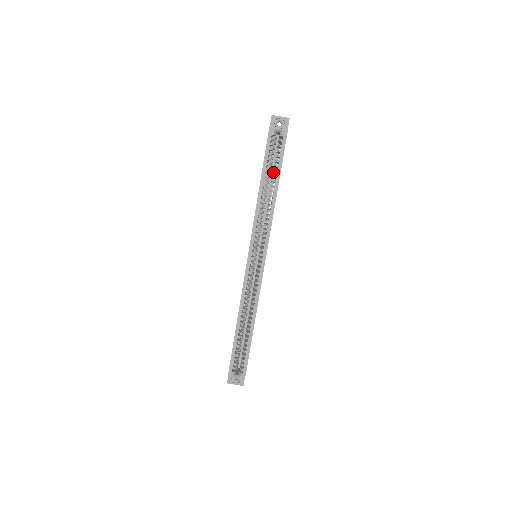
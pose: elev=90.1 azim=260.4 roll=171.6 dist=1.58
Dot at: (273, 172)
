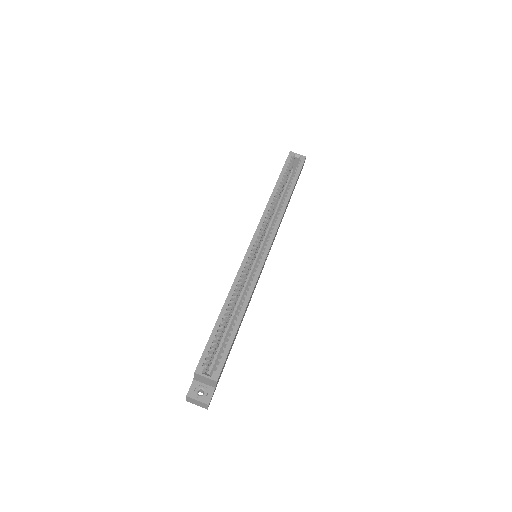
Dot at: occluded
